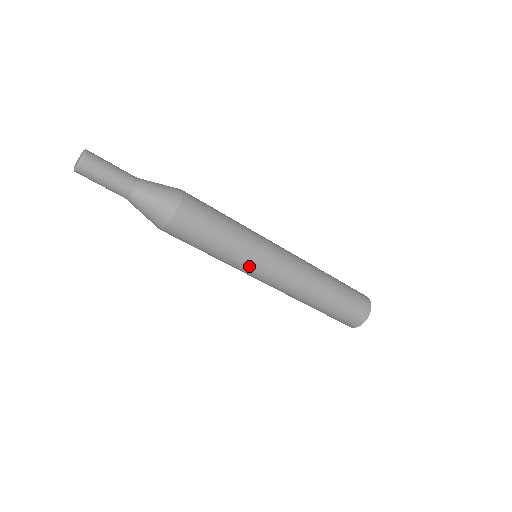
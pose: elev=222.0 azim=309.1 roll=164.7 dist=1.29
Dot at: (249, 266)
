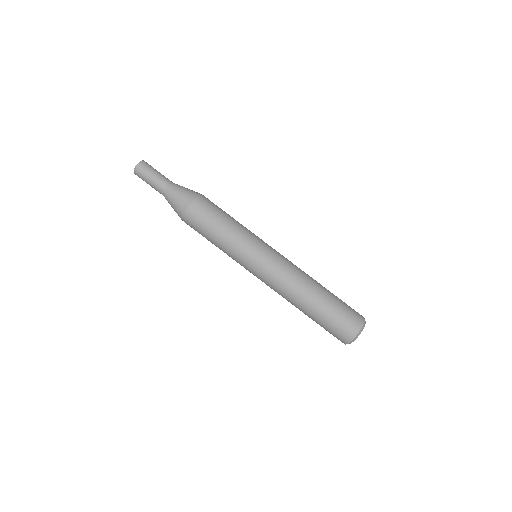
Dot at: (243, 258)
